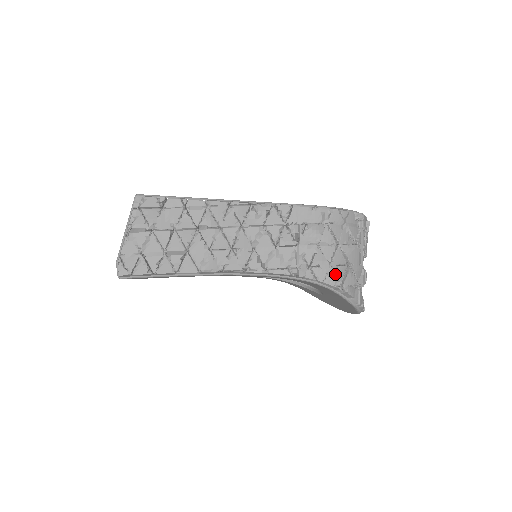
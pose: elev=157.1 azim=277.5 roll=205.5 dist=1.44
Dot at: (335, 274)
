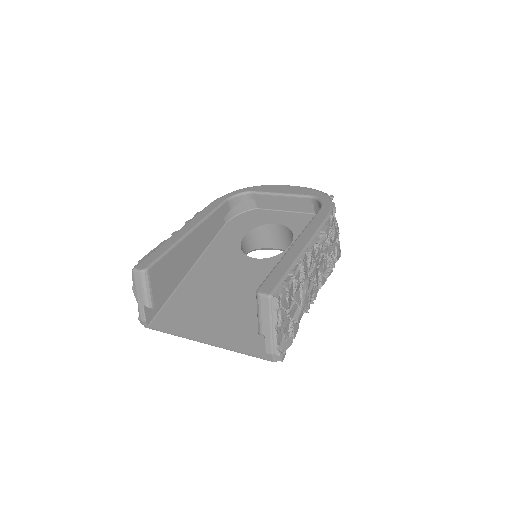
Dot at: (340, 250)
